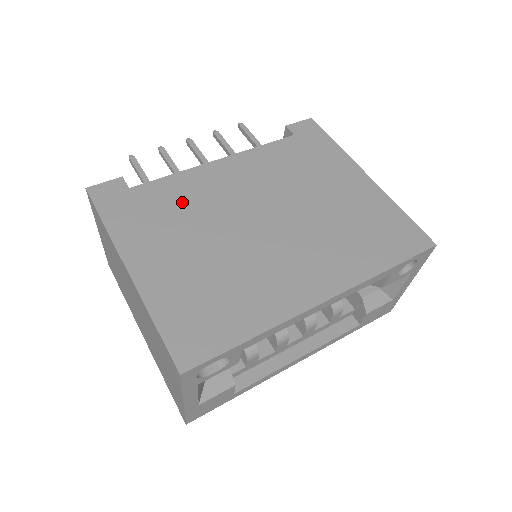
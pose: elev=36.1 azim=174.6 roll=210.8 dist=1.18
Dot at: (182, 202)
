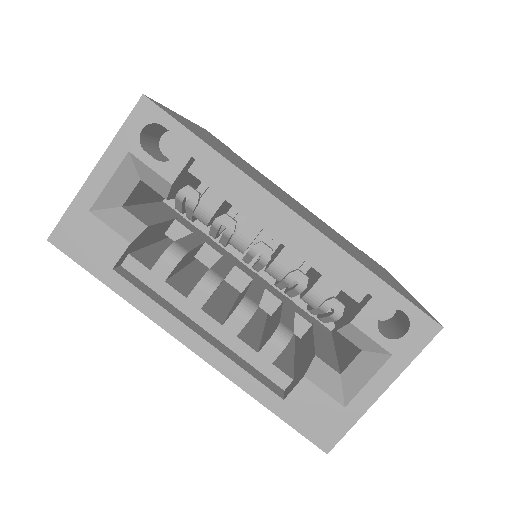
Dot at: occluded
